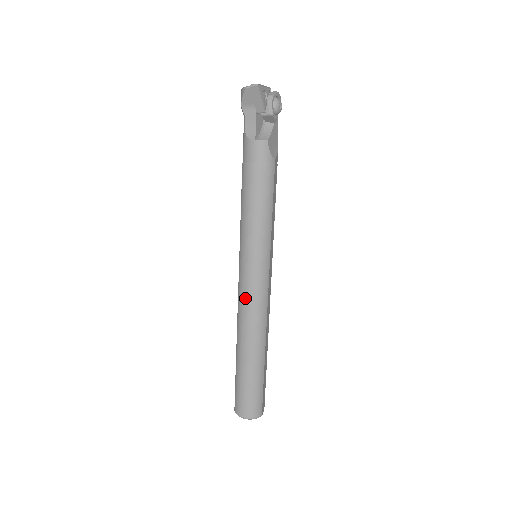
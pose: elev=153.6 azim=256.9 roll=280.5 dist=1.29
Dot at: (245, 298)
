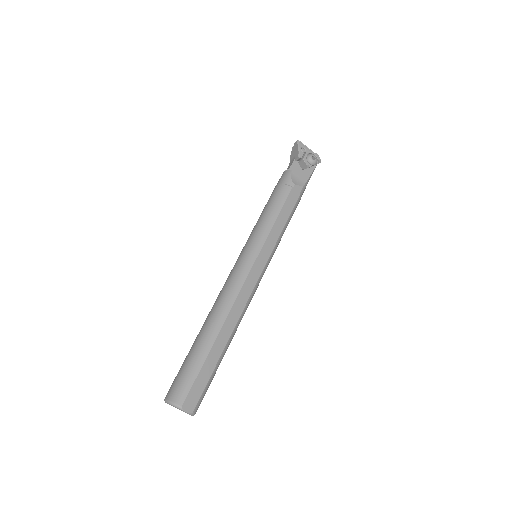
Dot at: (227, 278)
